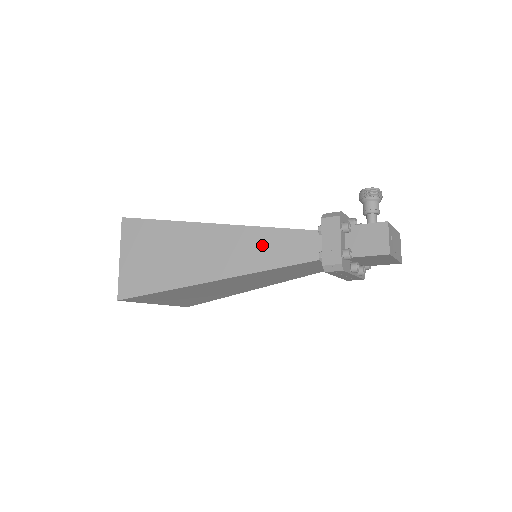
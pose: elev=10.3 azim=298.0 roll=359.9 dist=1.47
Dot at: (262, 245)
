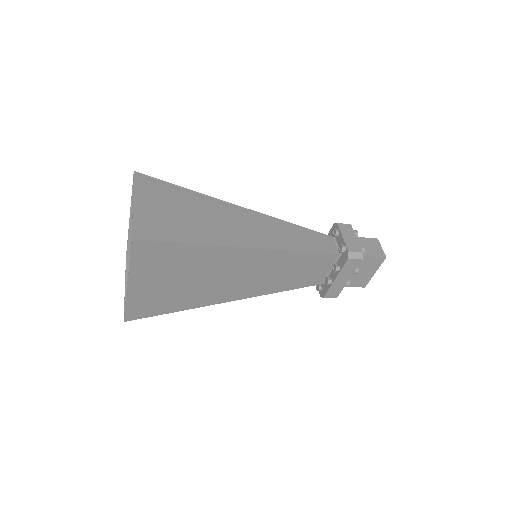
Dot at: (288, 233)
